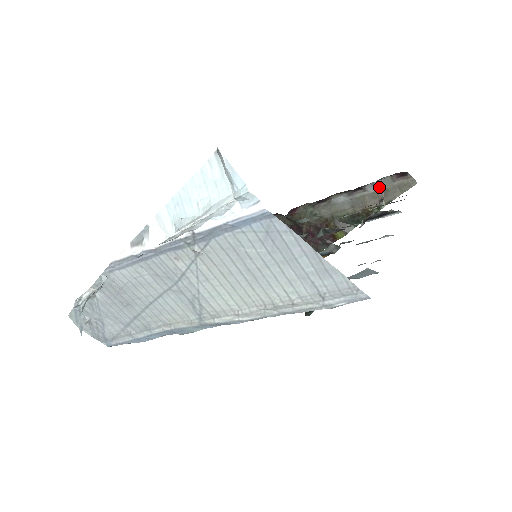
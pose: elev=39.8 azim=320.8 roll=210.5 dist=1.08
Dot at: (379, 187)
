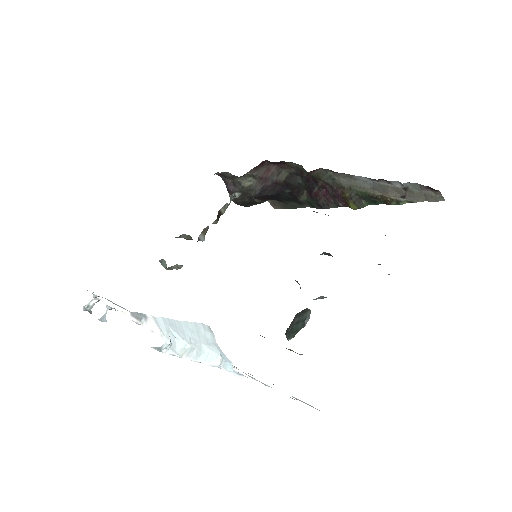
Dot at: (405, 187)
